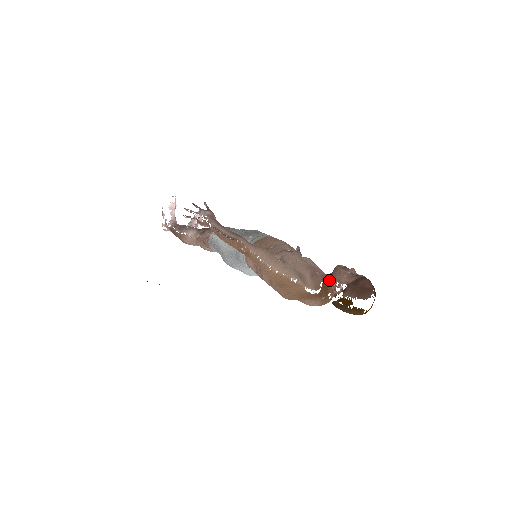
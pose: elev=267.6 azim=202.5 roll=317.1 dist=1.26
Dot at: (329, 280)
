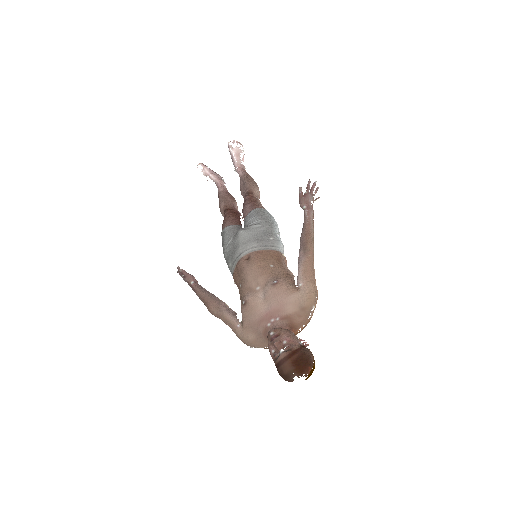
Dot at: occluded
